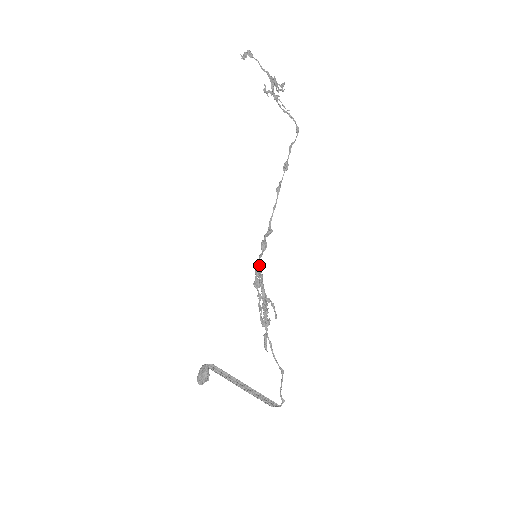
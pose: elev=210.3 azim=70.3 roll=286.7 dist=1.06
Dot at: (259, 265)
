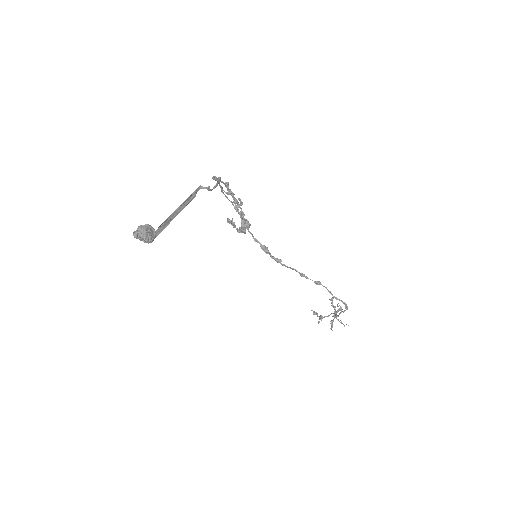
Dot at: (247, 223)
